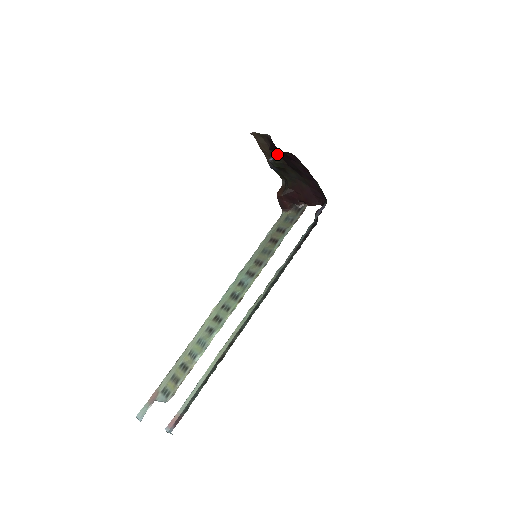
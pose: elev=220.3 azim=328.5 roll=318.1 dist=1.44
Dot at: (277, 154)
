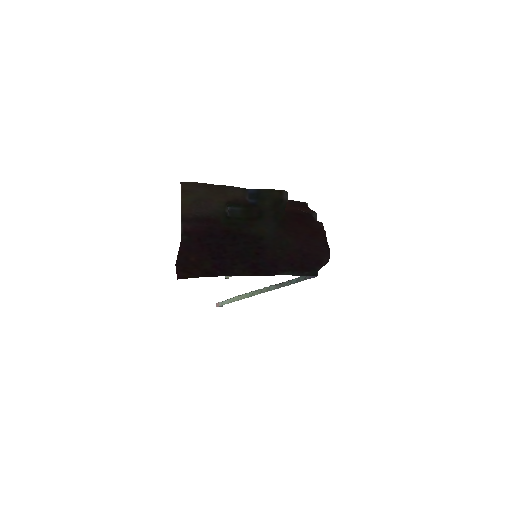
Dot at: (222, 223)
